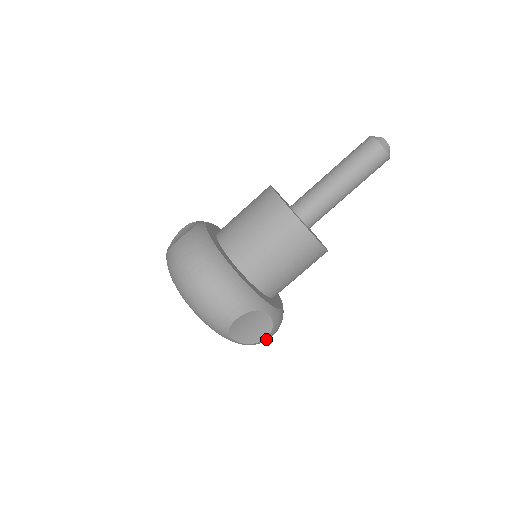
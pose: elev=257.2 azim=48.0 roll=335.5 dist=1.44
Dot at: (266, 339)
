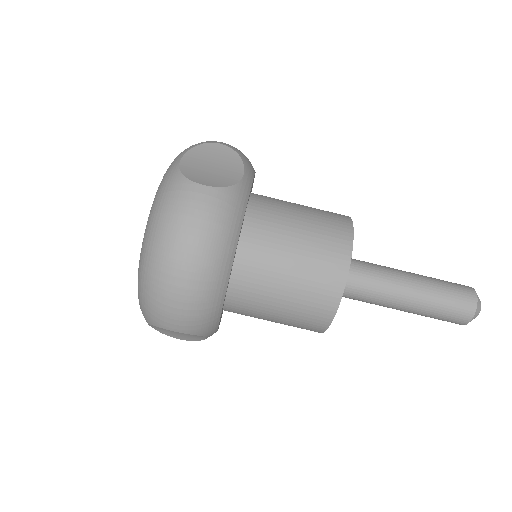
Dot at: occluded
